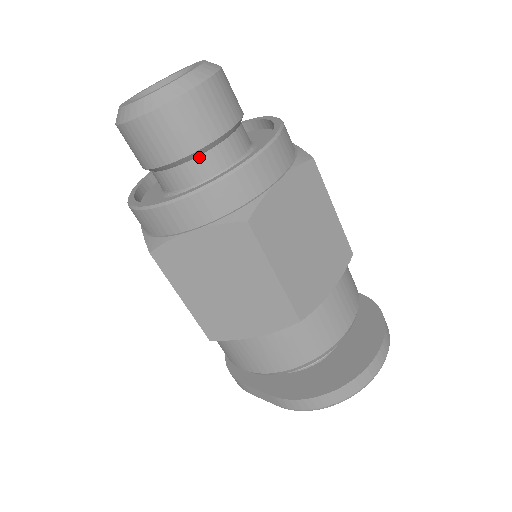
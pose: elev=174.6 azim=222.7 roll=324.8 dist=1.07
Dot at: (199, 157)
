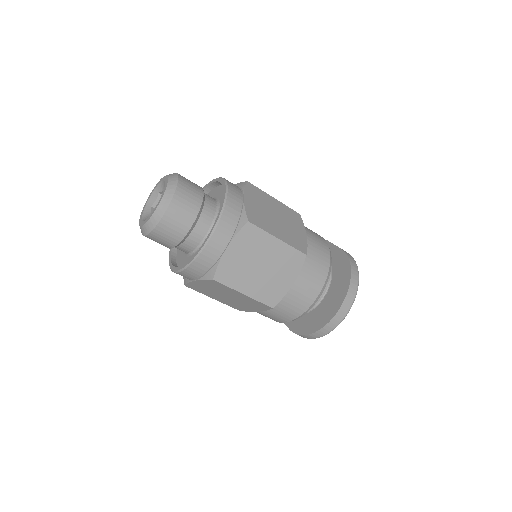
Dot at: (183, 242)
